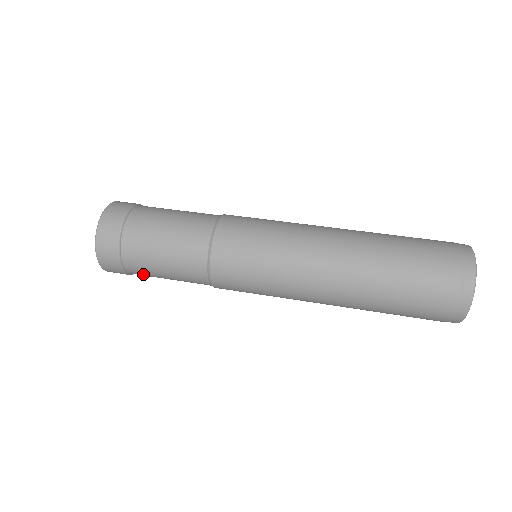
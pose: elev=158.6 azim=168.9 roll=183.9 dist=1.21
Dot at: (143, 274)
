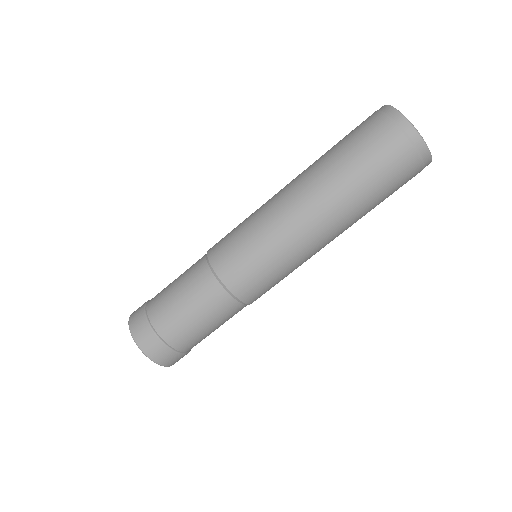
Dot at: (193, 343)
